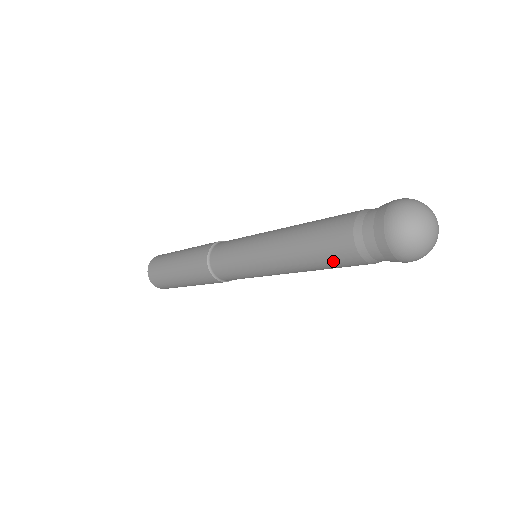
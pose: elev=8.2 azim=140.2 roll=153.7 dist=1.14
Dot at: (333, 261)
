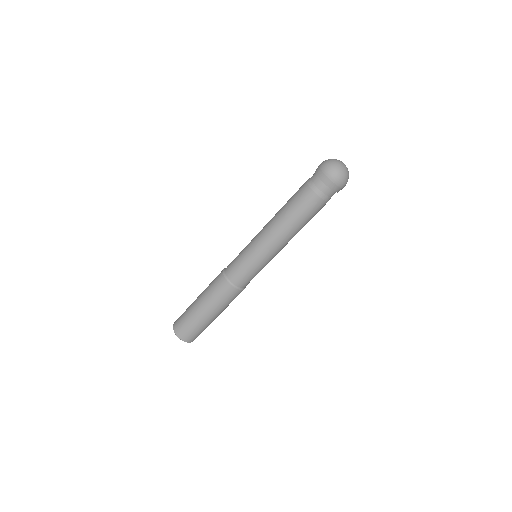
Dot at: (309, 214)
